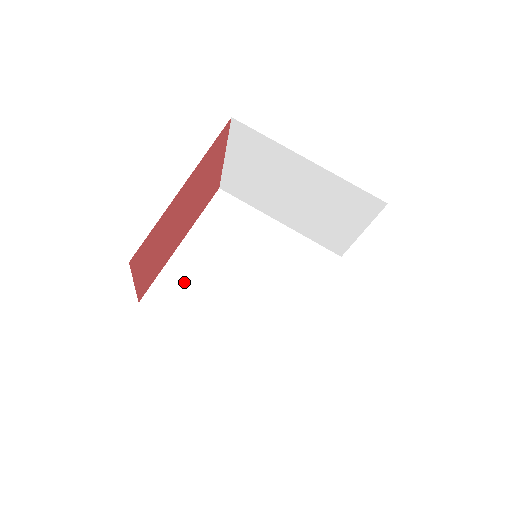
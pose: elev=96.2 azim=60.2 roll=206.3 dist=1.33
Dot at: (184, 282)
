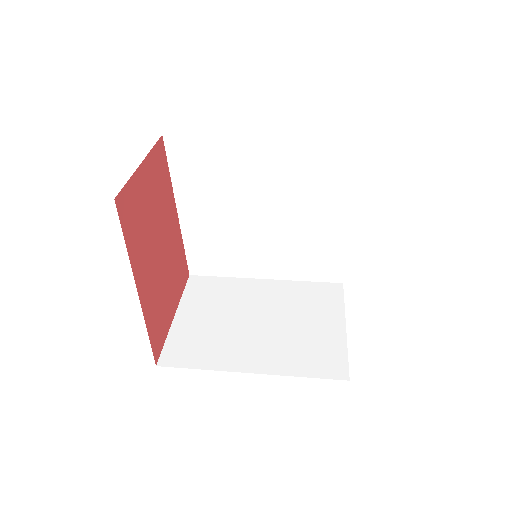
Dot at: occluded
